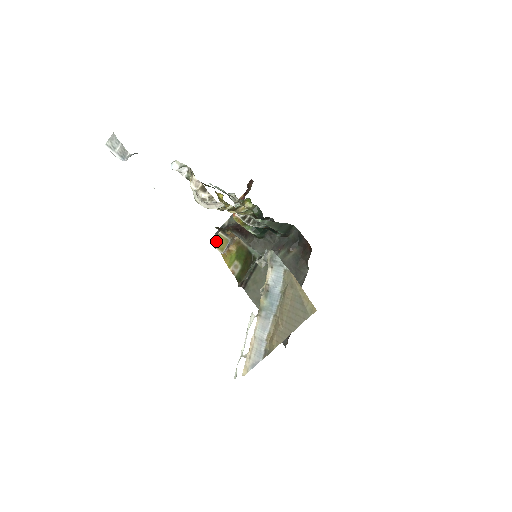
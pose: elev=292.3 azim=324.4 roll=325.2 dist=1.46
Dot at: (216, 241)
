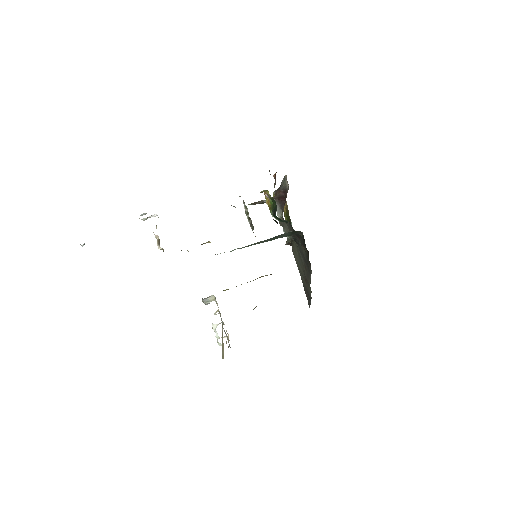
Dot at: occluded
